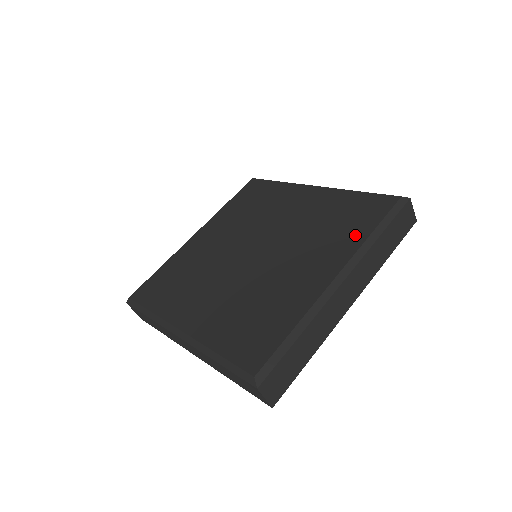
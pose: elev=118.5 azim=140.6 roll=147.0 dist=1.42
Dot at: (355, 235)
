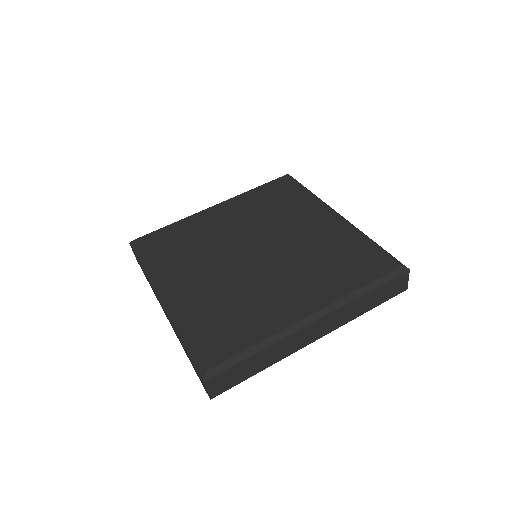
Dot at: (346, 282)
